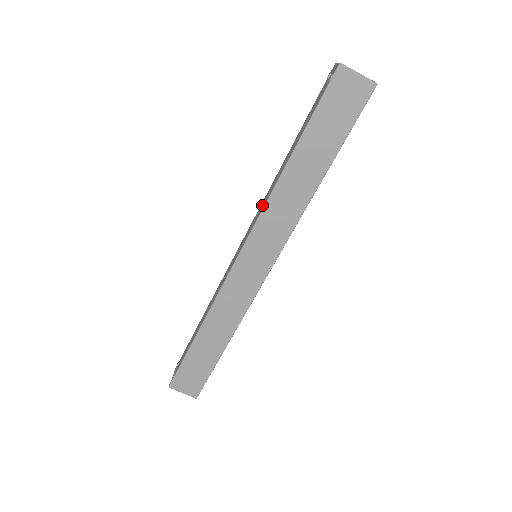
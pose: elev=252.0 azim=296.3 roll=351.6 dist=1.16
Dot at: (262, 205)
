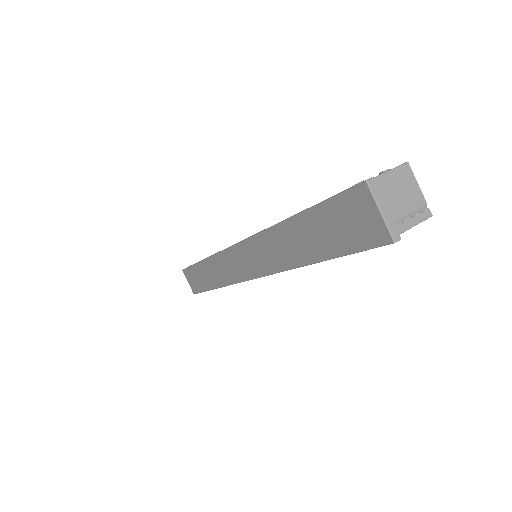
Dot at: occluded
